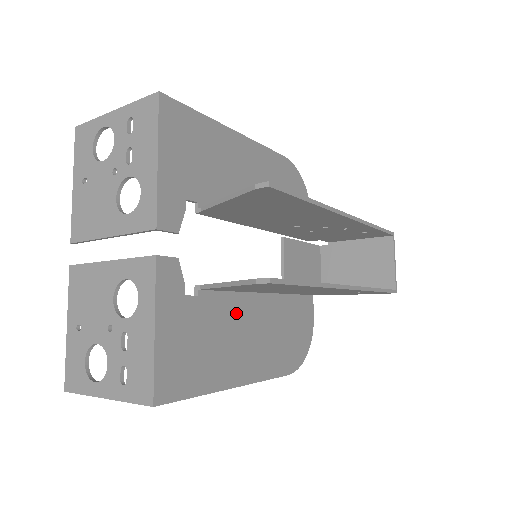
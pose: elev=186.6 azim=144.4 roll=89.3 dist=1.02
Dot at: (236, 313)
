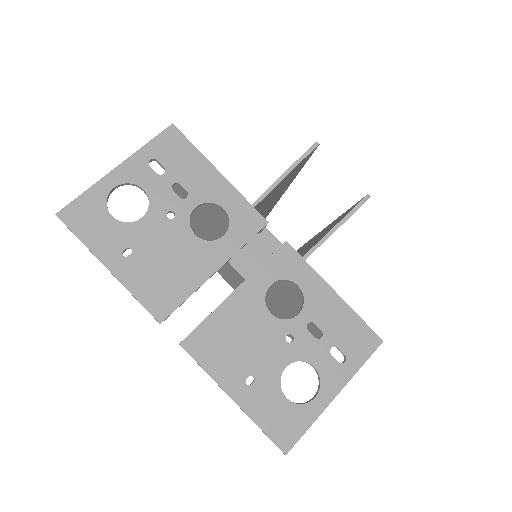
Dot at: occluded
